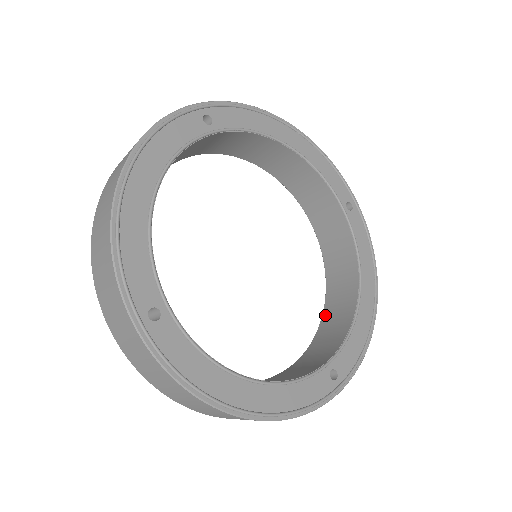
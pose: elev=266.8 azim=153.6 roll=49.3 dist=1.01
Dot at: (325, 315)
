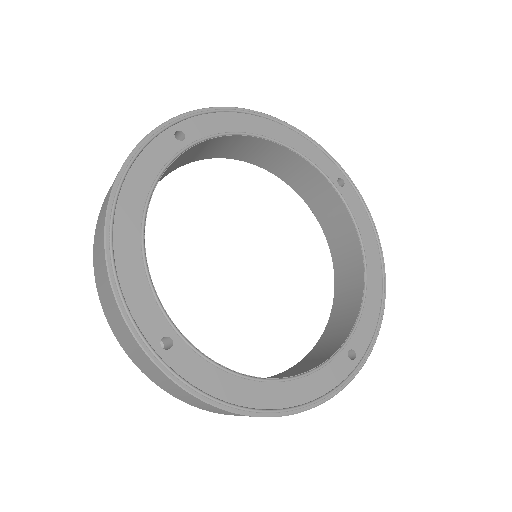
Dot at: (336, 293)
